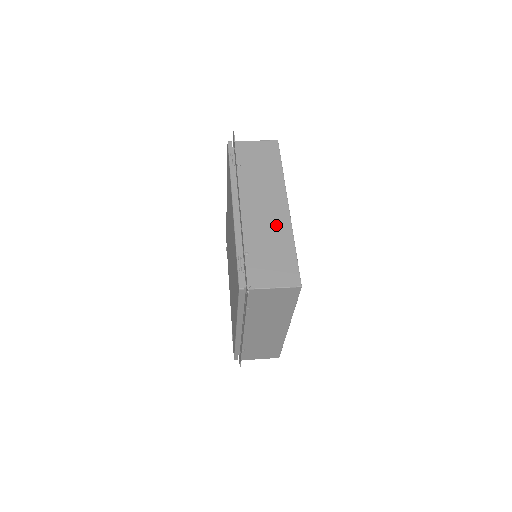
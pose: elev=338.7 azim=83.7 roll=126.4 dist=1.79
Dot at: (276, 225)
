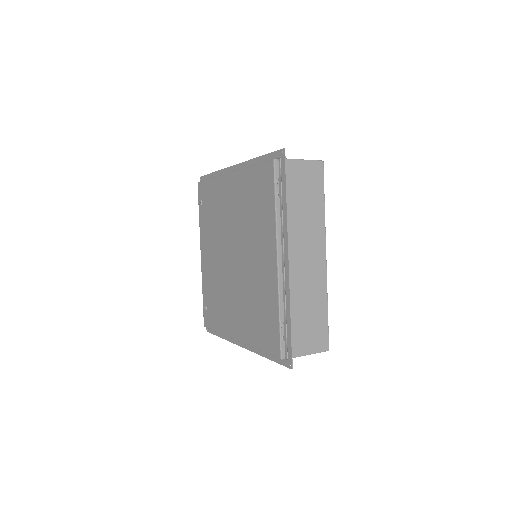
Dot at: (315, 283)
